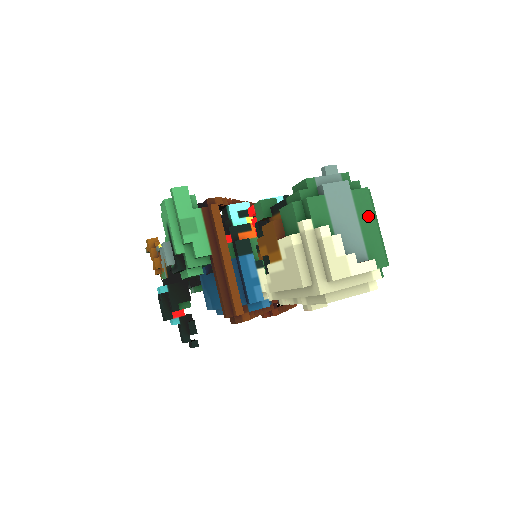
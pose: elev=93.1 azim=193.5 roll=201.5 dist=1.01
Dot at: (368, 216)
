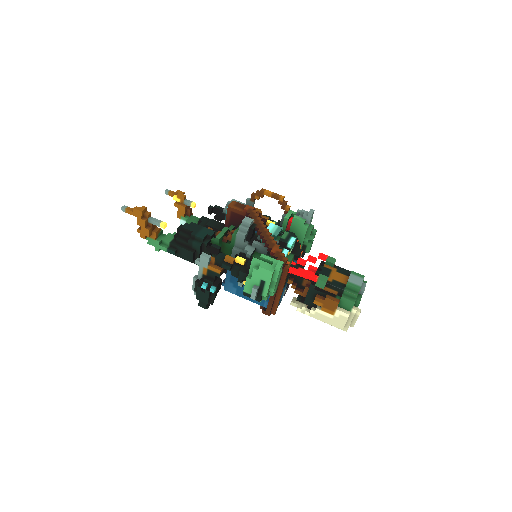
Dot at: occluded
